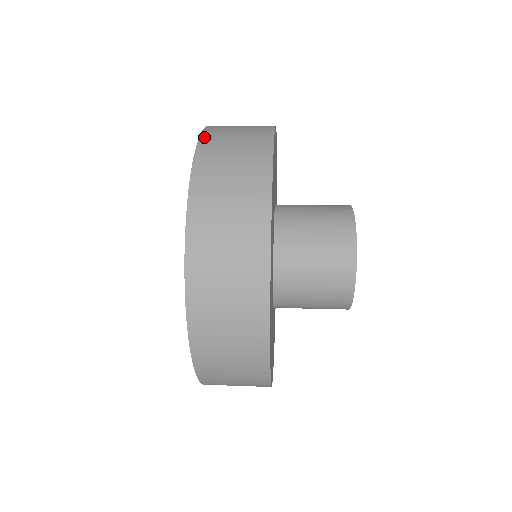
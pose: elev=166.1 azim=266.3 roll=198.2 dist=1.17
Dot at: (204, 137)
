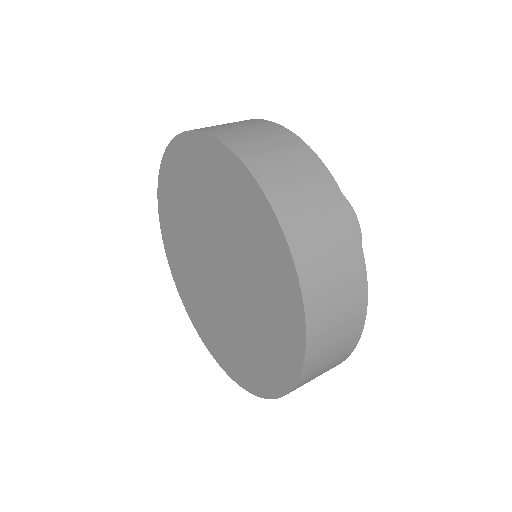
Dot at: (272, 197)
